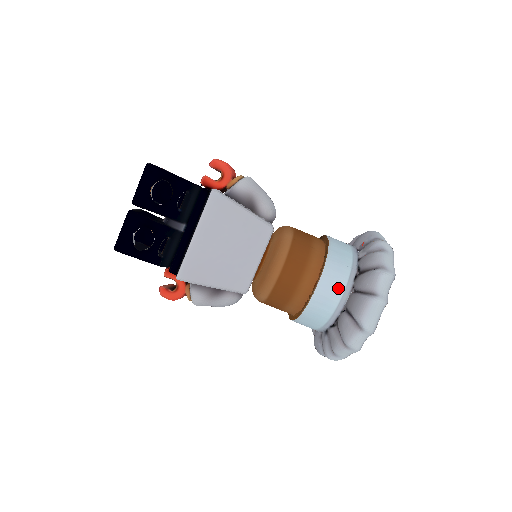
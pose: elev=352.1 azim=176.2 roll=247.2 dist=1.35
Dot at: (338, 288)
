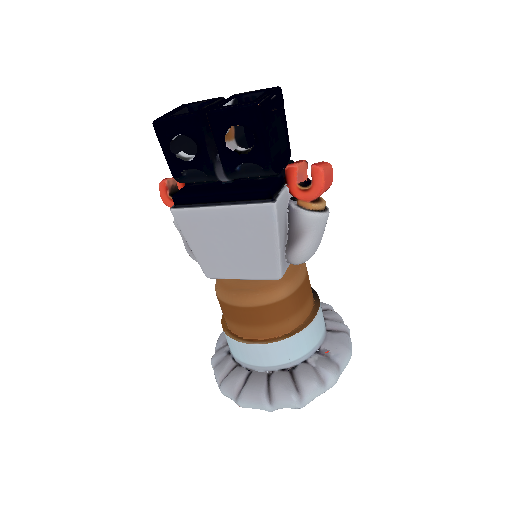
Dot at: (263, 361)
